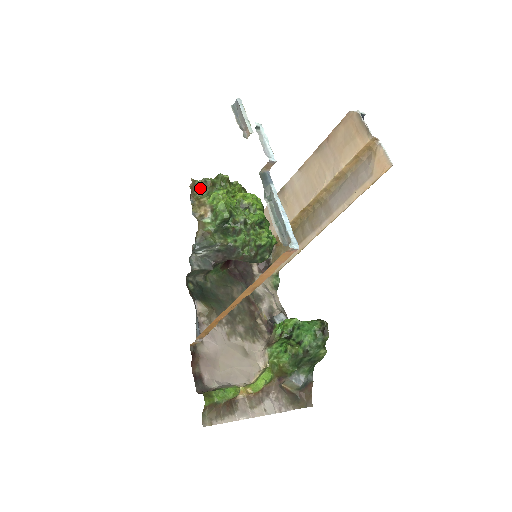
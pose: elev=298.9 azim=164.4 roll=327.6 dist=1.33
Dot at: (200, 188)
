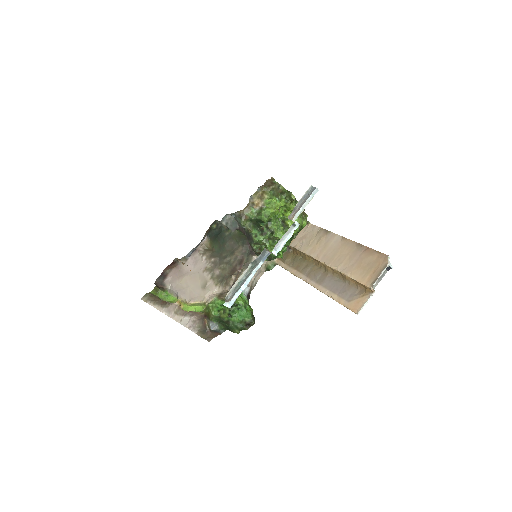
Dot at: (273, 186)
